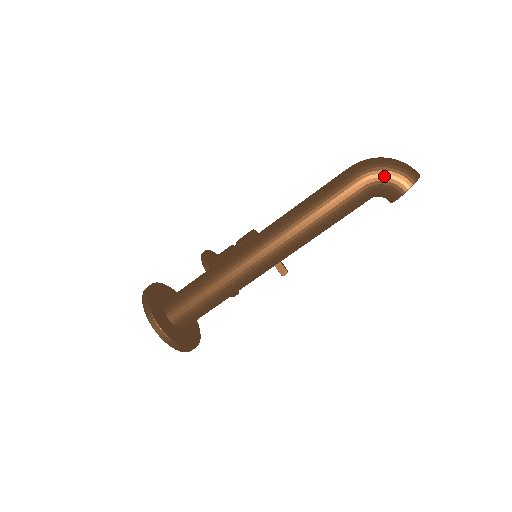
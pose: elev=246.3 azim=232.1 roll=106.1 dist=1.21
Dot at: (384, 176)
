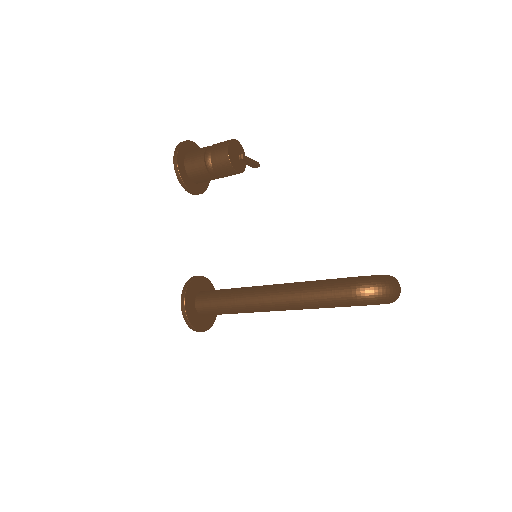
Dot at: occluded
